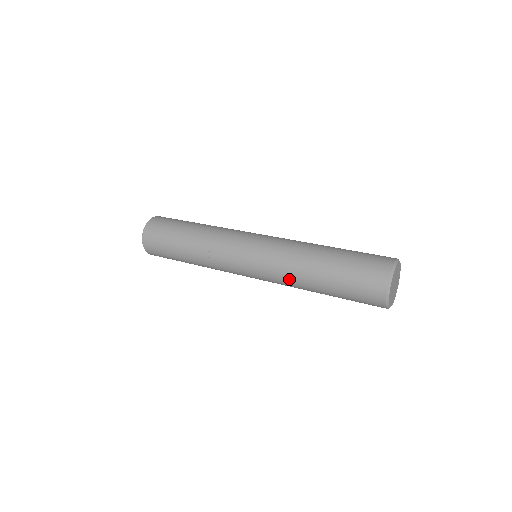
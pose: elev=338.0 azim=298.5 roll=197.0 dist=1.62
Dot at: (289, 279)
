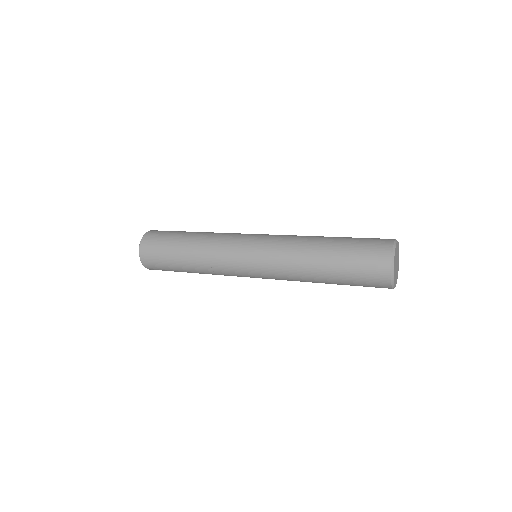
Dot at: (293, 274)
